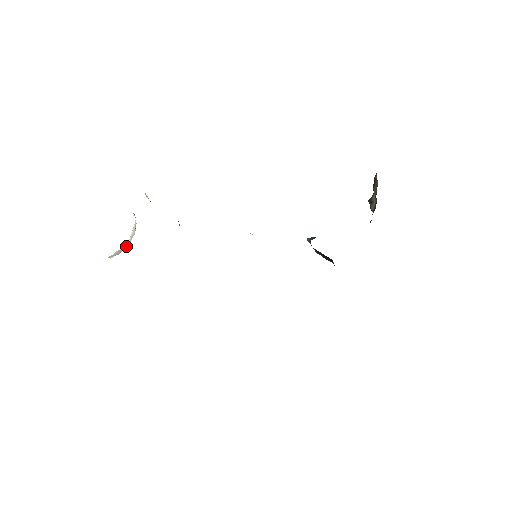
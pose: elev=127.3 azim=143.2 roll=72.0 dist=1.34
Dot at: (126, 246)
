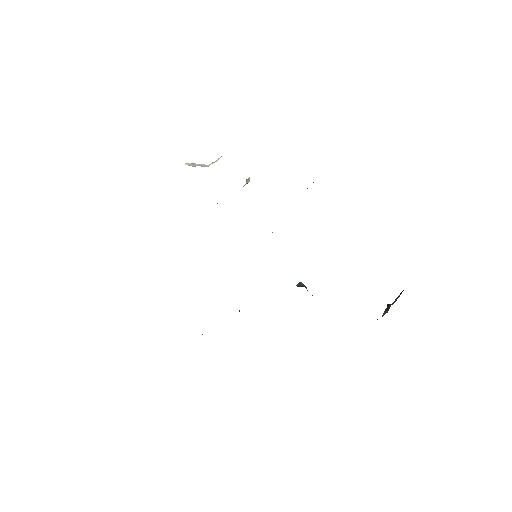
Dot at: (205, 165)
